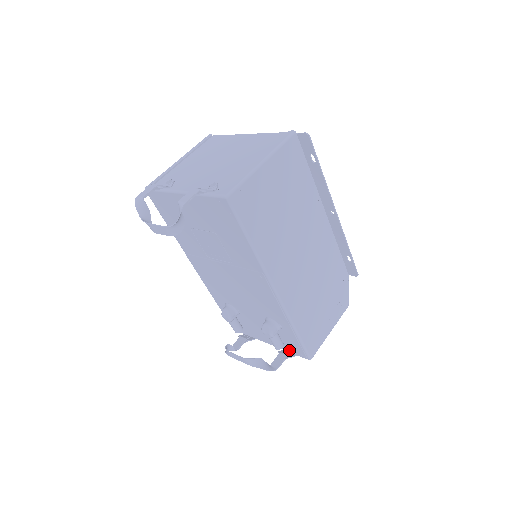
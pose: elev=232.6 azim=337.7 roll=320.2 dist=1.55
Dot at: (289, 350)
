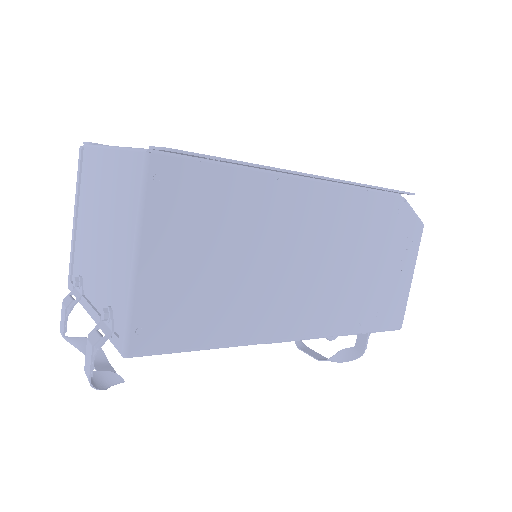
Dot at: occluded
